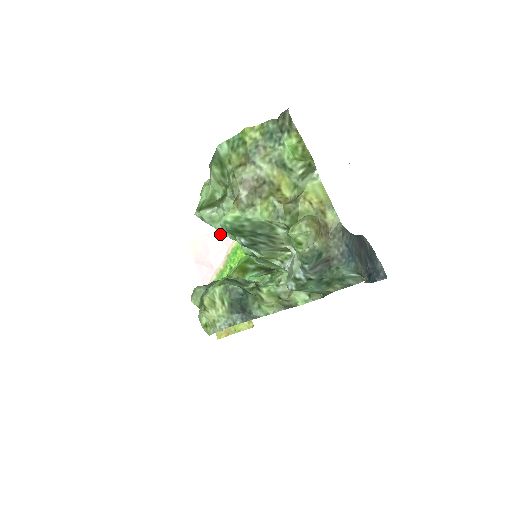
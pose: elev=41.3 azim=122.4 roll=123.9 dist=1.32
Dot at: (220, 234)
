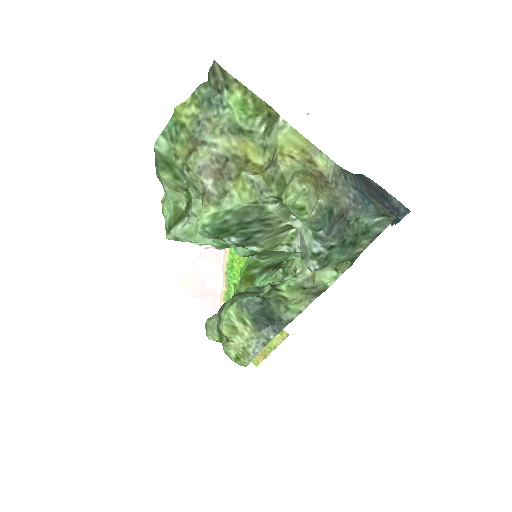
Dot at: (207, 255)
